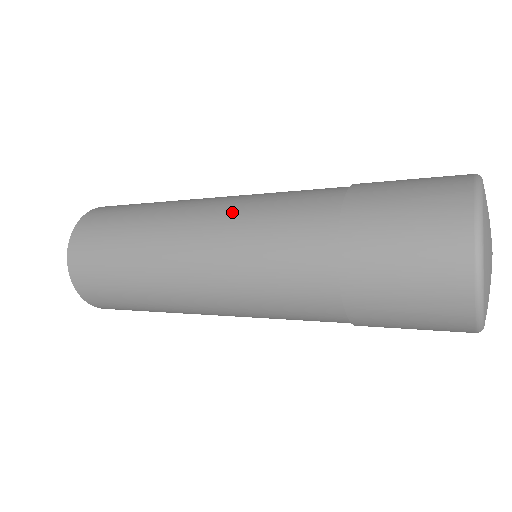
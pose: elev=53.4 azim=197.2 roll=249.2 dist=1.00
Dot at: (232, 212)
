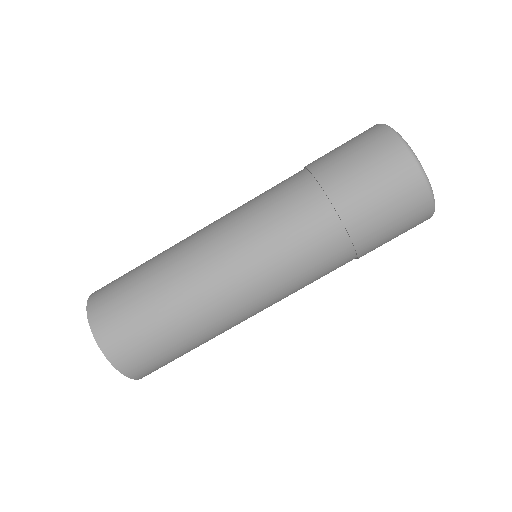
Dot at: (254, 263)
